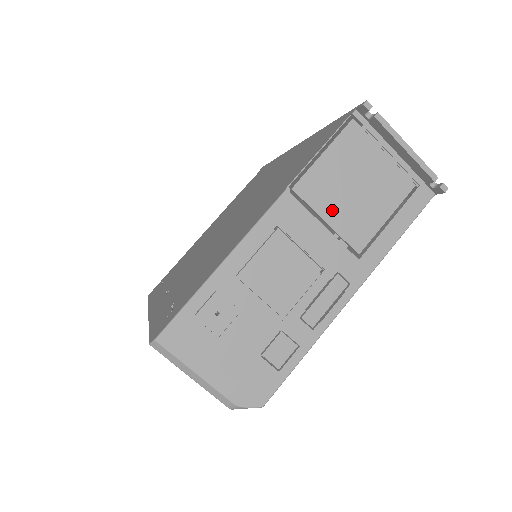
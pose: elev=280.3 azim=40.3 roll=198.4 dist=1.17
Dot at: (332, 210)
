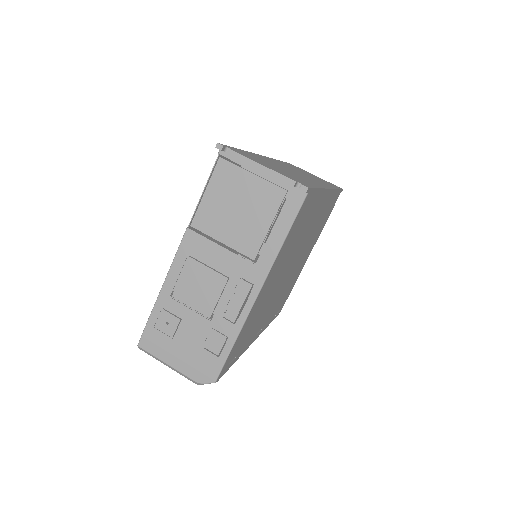
Dot at: (224, 232)
